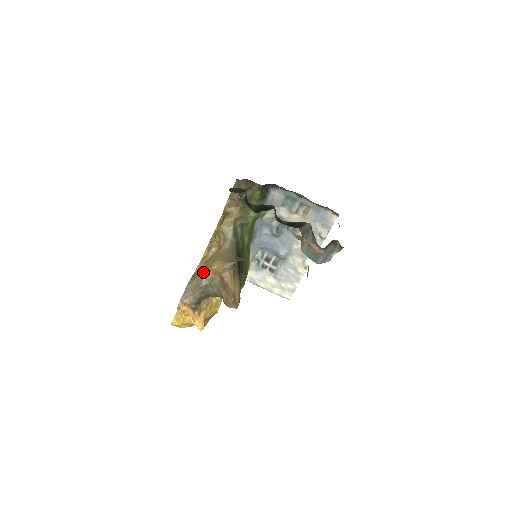
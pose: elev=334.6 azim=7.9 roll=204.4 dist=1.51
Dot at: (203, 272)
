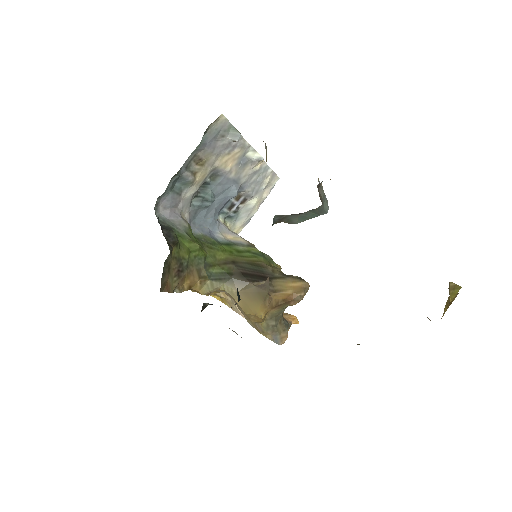
Dot at: (260, 324)
